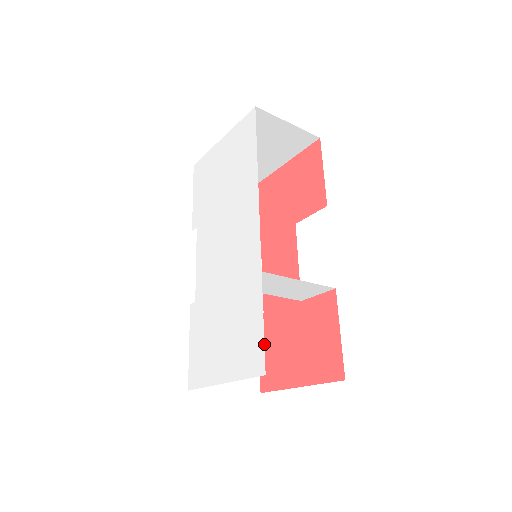
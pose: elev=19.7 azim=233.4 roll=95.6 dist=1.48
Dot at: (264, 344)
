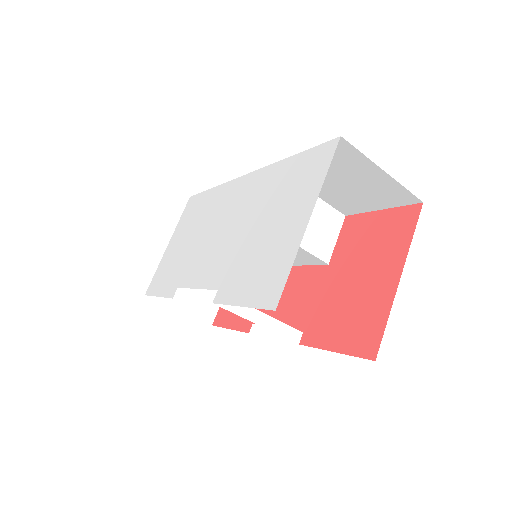
Dot at: (330, 338)
